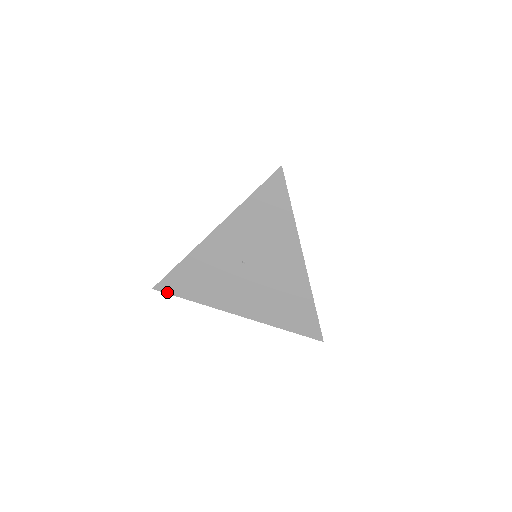
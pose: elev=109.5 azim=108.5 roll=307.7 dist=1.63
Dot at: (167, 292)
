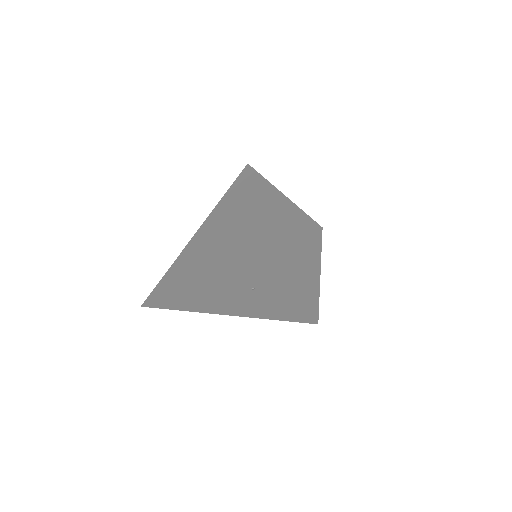
Dot at: (159, 308)
